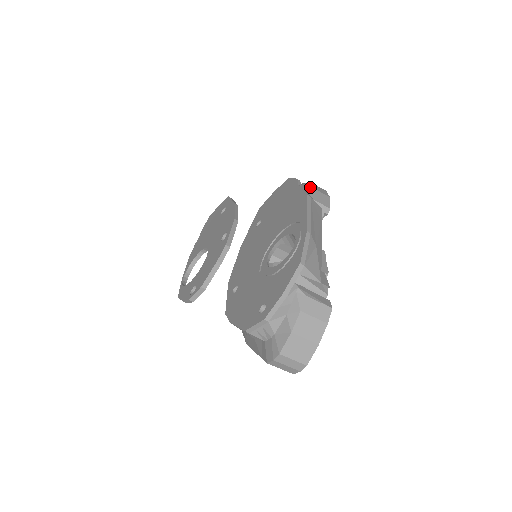
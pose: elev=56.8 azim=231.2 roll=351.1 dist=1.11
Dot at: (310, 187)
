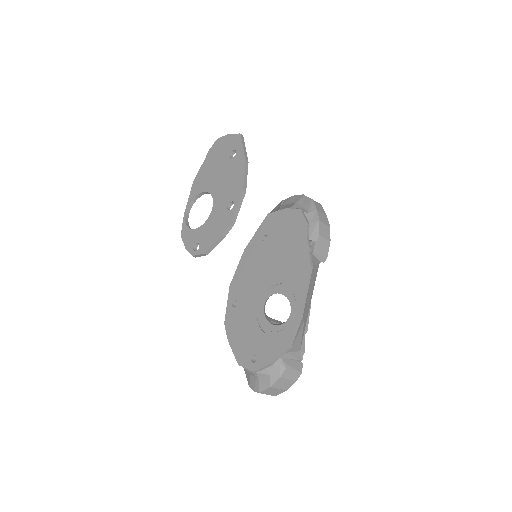
Dot at: (317, 230)
